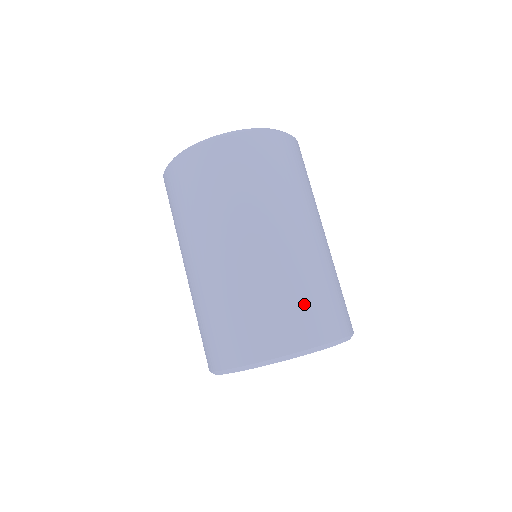
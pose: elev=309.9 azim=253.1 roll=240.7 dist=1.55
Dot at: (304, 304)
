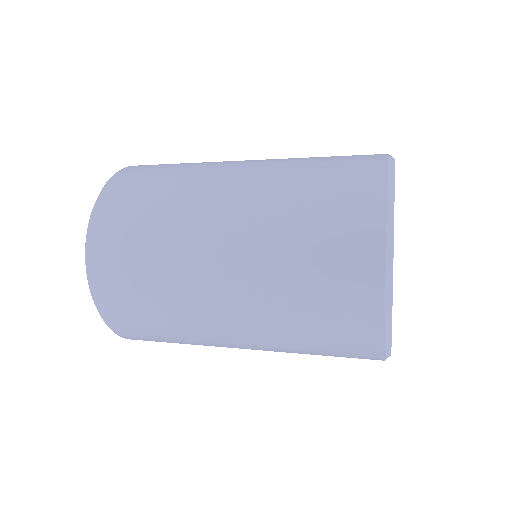
Dot at: occluded
